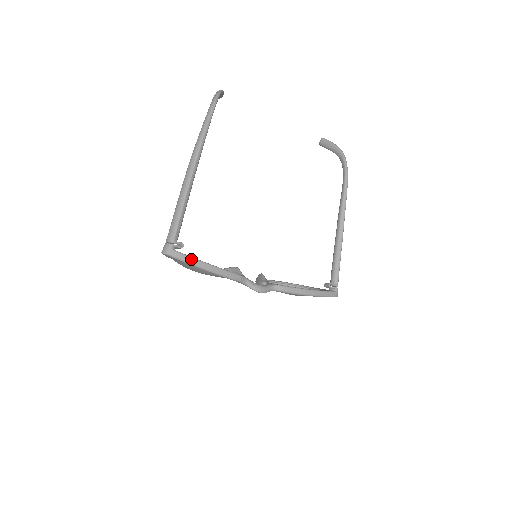
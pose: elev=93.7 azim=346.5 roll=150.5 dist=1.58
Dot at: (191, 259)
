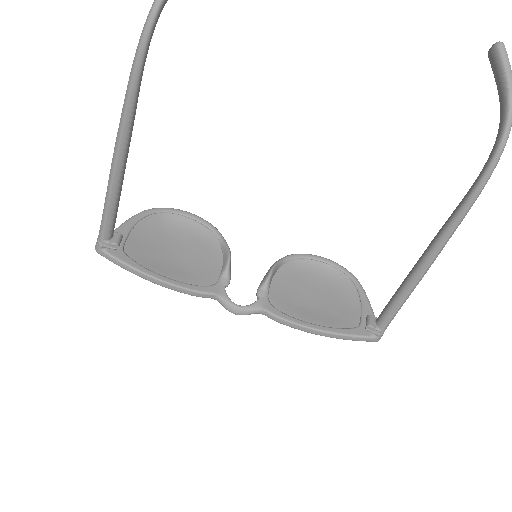
Dot at: (126, 267)
